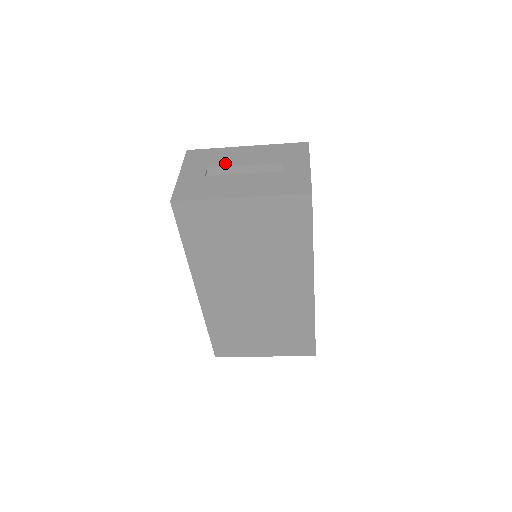
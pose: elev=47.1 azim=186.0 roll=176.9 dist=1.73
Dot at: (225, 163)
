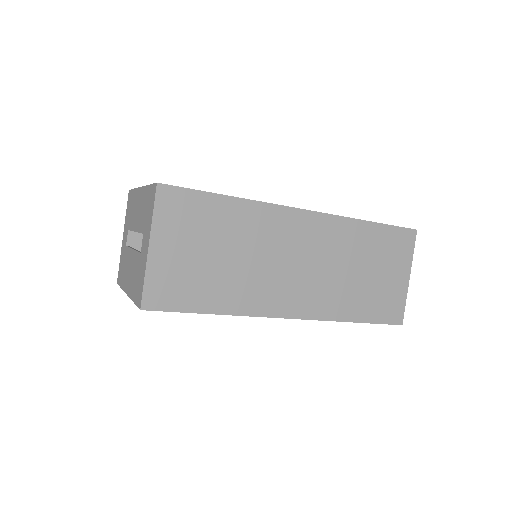
Dot at: (132, 224)
